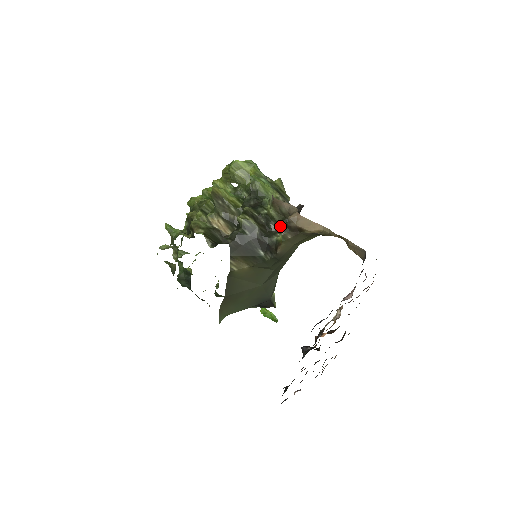
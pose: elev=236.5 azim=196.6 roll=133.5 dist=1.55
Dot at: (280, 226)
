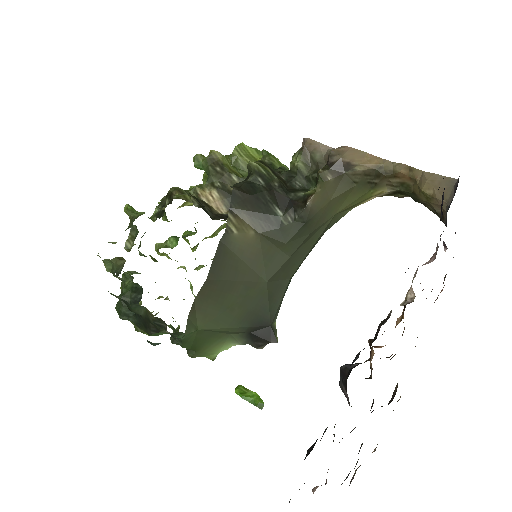
Dot at: (309, 183)
